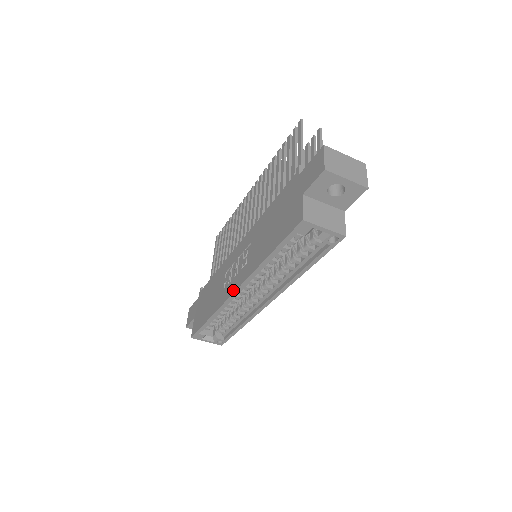
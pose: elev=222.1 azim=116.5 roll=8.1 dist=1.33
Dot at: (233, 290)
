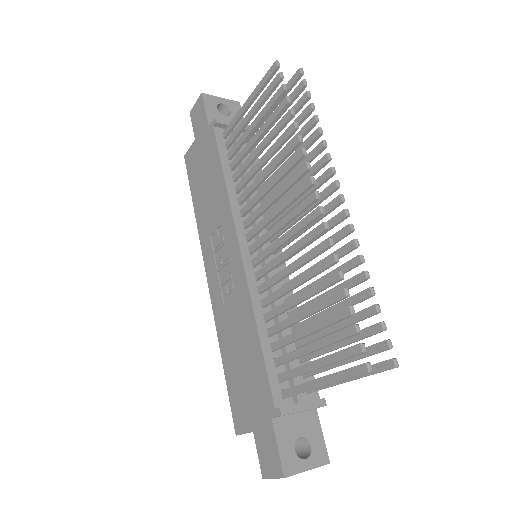
Dot at: (207, 275)
